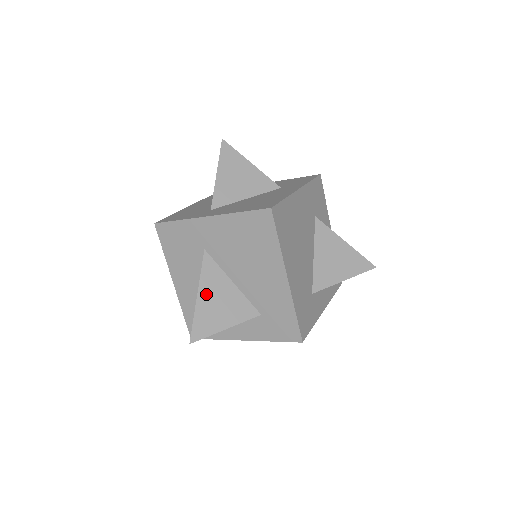
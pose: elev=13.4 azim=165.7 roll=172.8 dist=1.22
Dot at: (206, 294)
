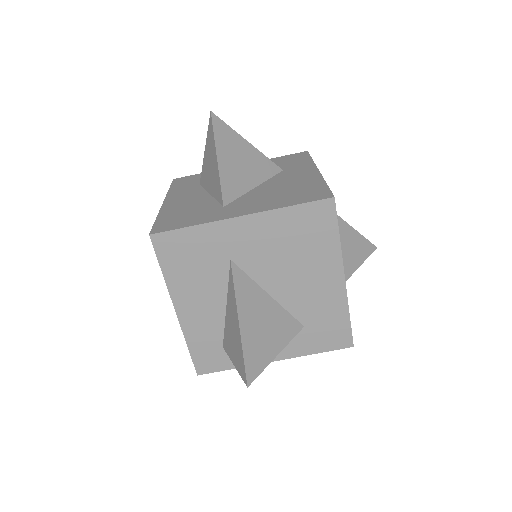
Dot at: (247, 317)
